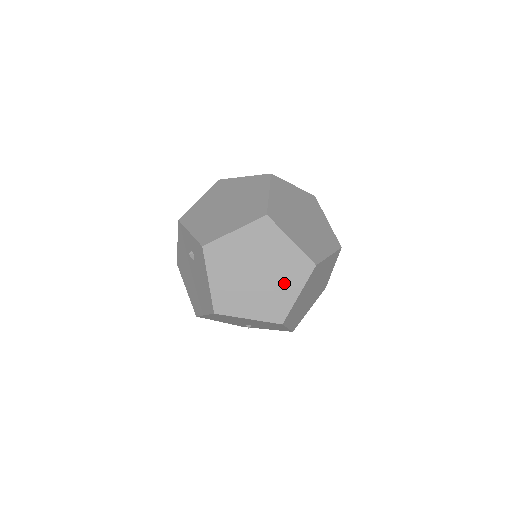
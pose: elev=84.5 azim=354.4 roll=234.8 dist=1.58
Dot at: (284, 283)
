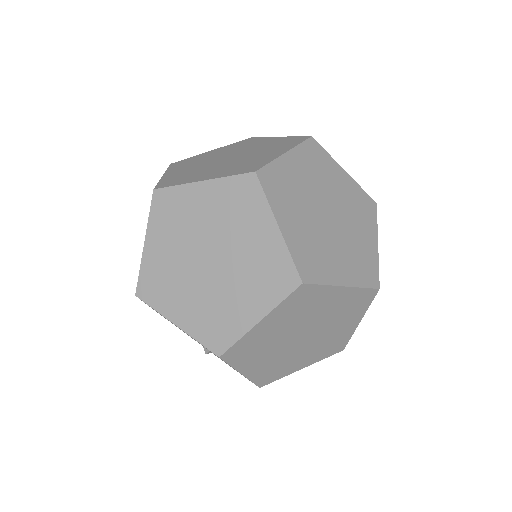
Dot at: (244, 292)
